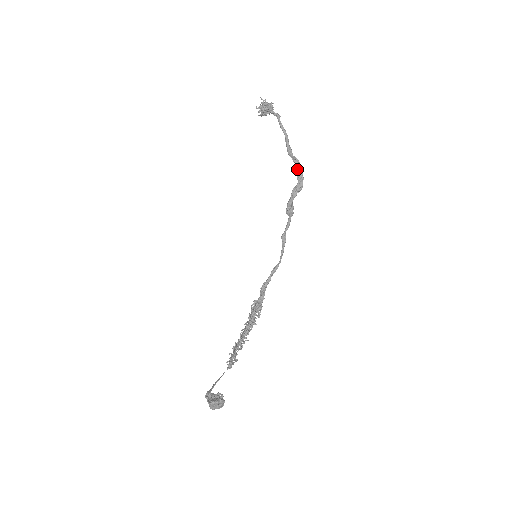
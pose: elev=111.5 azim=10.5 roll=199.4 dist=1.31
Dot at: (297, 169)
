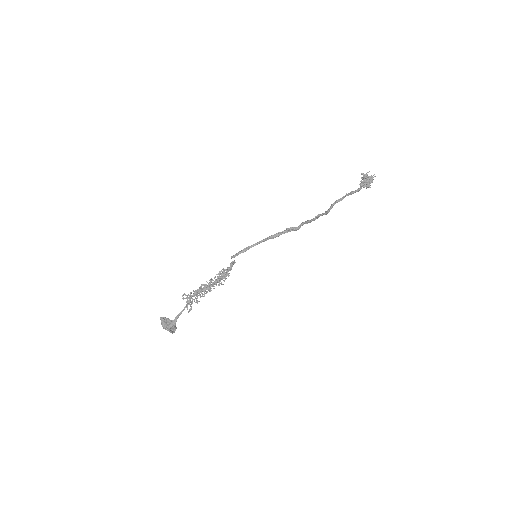
Dot at: (321, 215)
